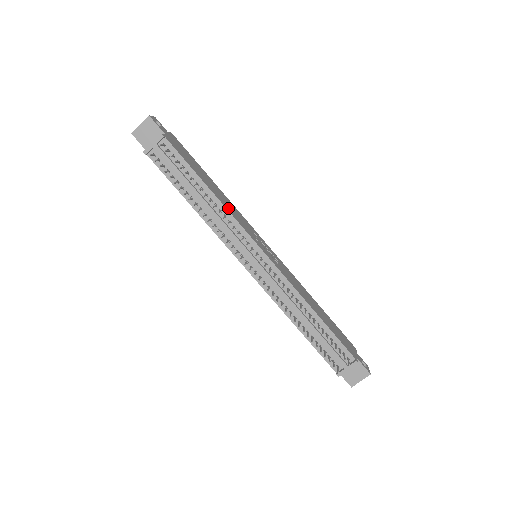
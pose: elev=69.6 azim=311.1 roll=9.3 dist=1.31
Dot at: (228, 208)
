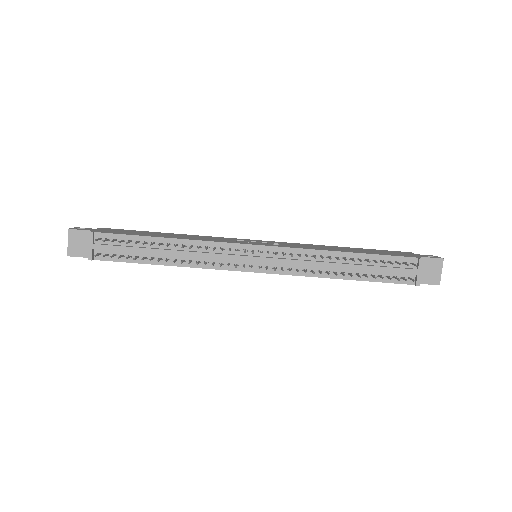
Dot at: (196, 239)
